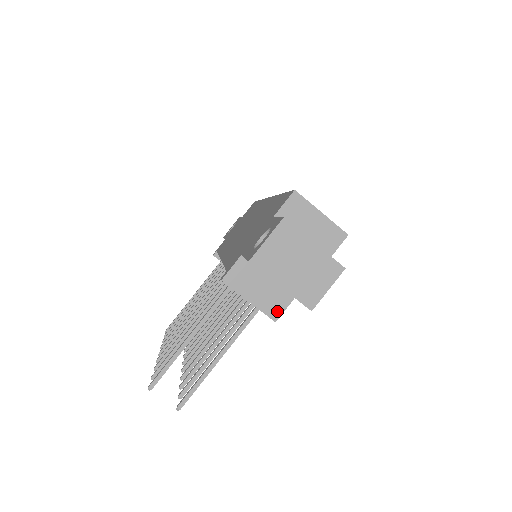
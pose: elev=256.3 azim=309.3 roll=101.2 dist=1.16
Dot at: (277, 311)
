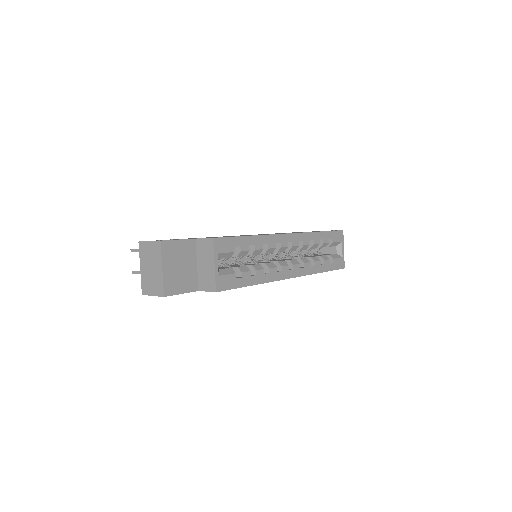
Dot at: occluded
